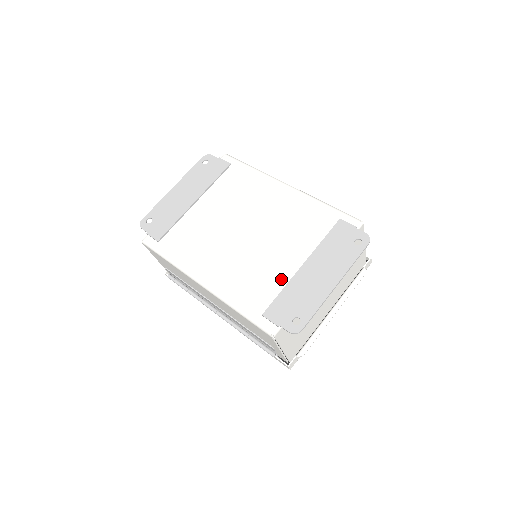
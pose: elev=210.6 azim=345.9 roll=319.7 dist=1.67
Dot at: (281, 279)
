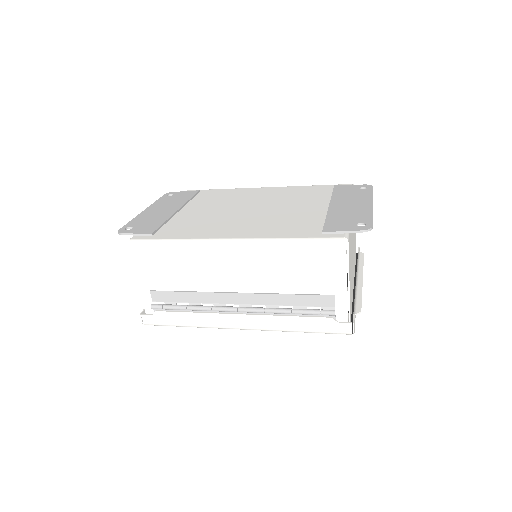
Dot at: (317, 216)
